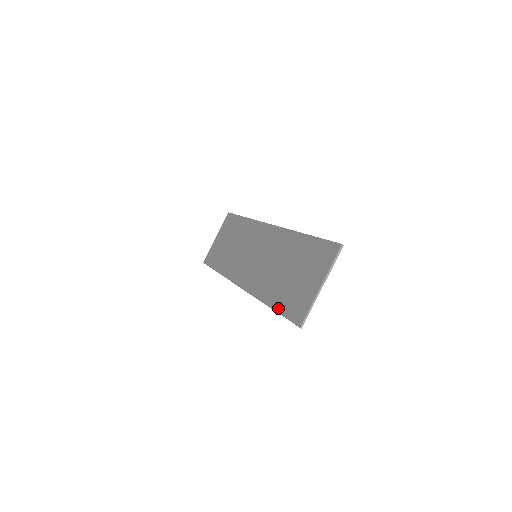
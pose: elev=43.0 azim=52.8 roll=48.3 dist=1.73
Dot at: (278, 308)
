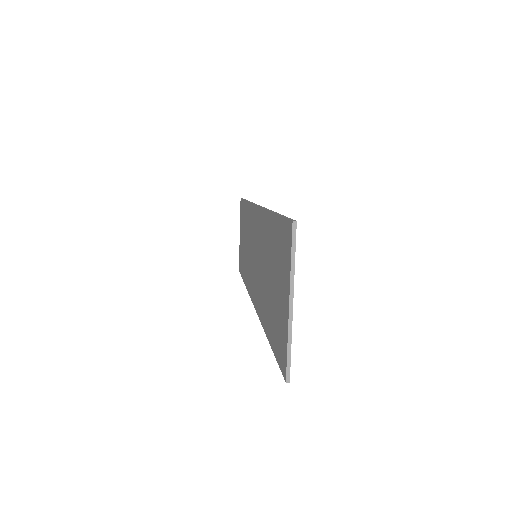
Dot at: (271, 342)
